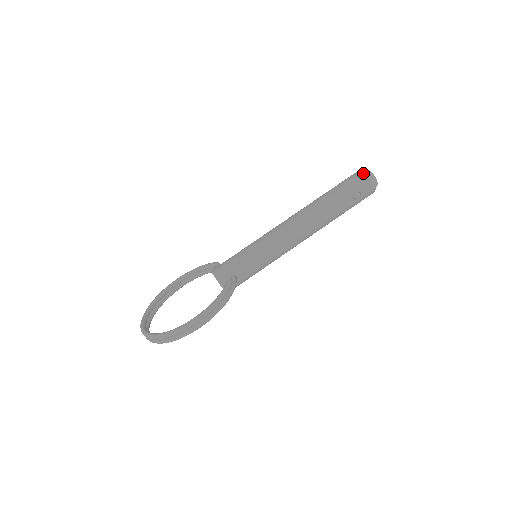
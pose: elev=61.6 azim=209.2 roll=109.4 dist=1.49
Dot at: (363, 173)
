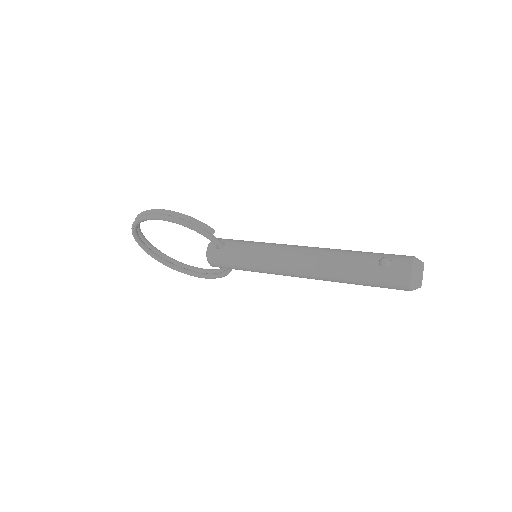
Dot at: (413, 256)
